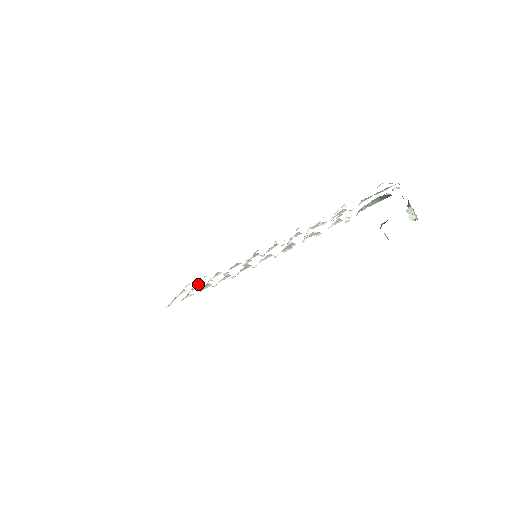
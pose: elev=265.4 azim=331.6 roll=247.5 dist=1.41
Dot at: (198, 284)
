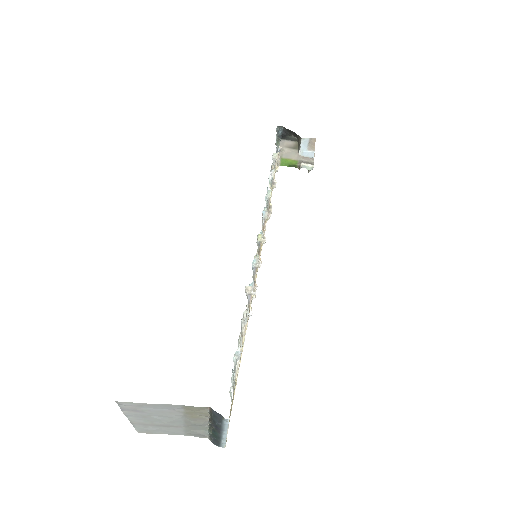
Dot at: occluded
